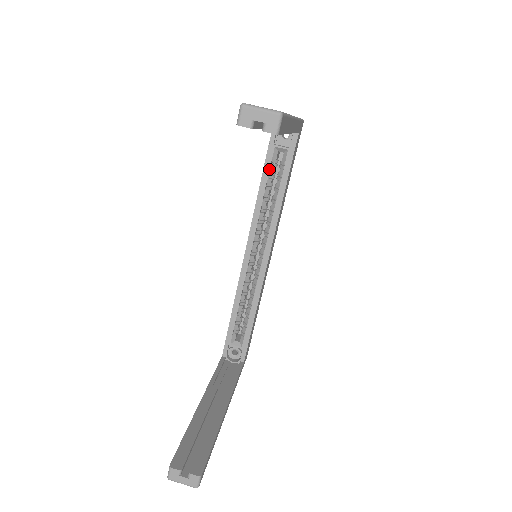
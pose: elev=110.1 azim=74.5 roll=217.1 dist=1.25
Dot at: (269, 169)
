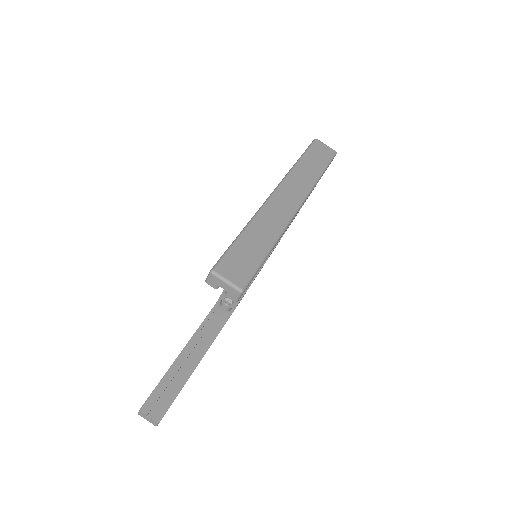
Dot at: occluded
